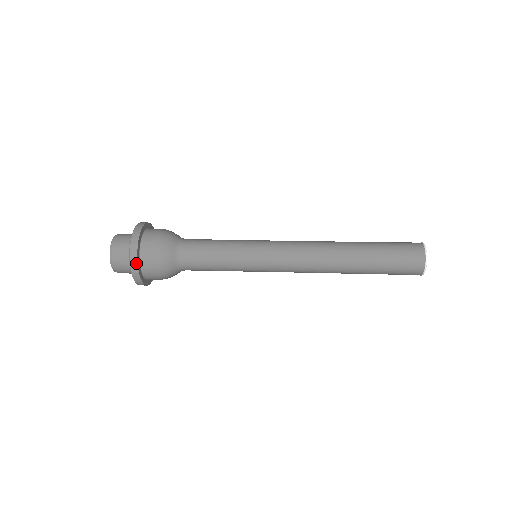
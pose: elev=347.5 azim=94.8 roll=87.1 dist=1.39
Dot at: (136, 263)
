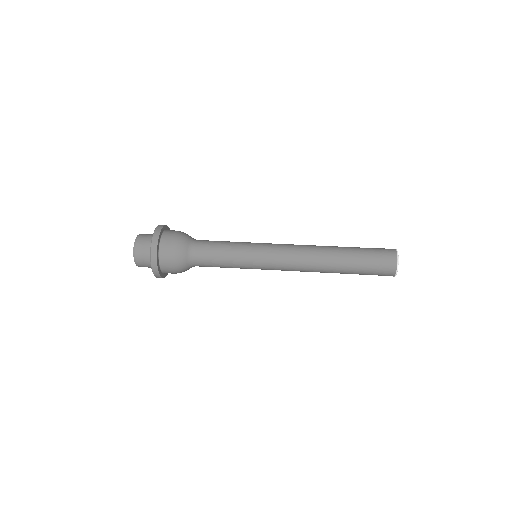
Dot at: (159, 276)
